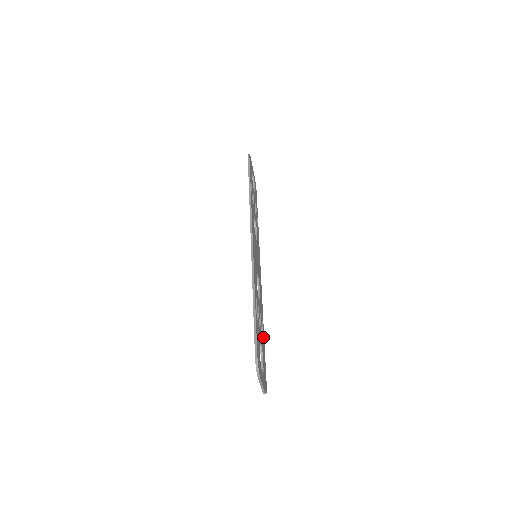
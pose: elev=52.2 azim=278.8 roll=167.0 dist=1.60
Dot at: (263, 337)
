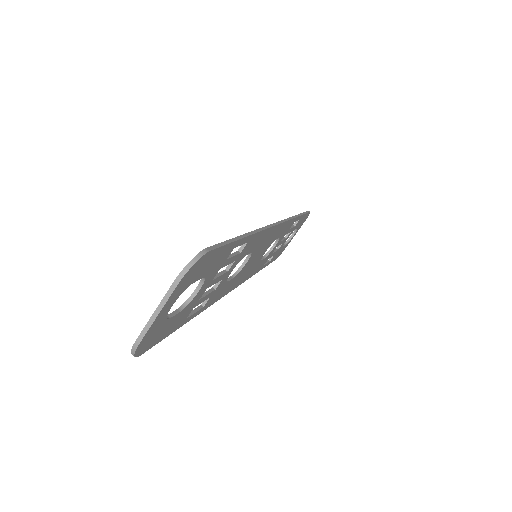
Dot at: (191, 315)
